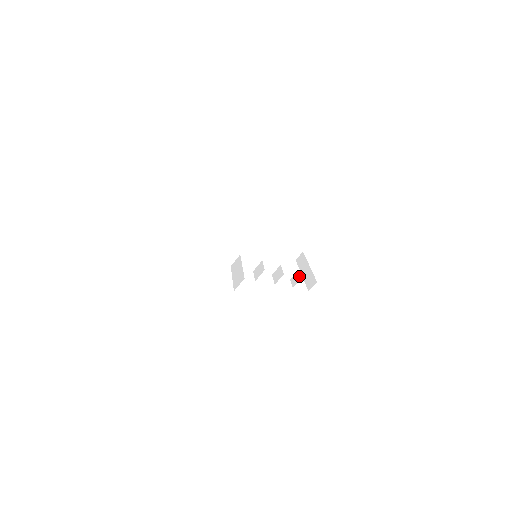
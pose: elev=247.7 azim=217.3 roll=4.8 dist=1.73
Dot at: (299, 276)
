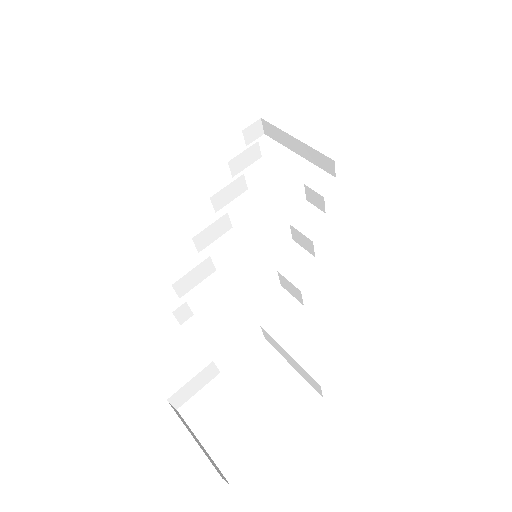
Dot at: (316, 195)
